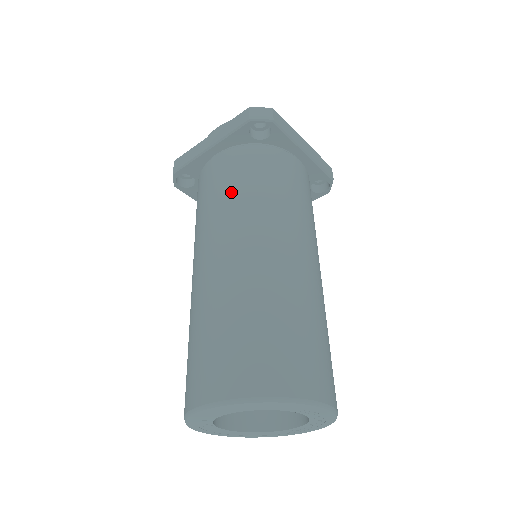
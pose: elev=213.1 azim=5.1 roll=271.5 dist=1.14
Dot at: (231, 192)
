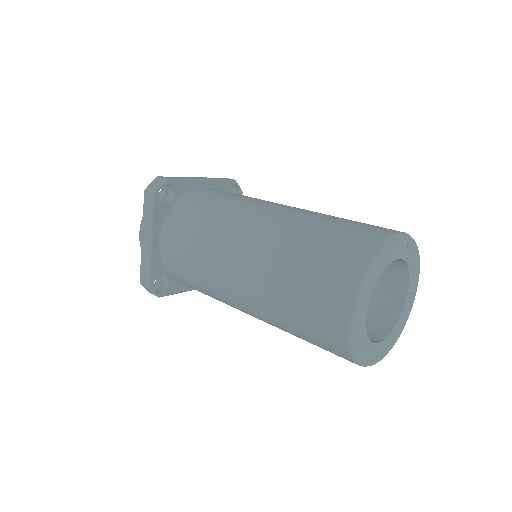
Dot at: (196, 236)
